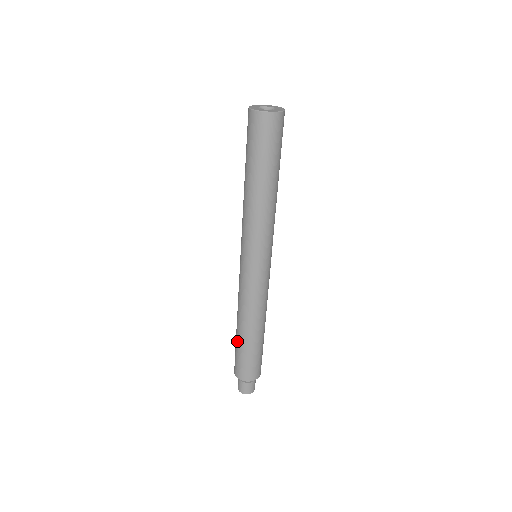
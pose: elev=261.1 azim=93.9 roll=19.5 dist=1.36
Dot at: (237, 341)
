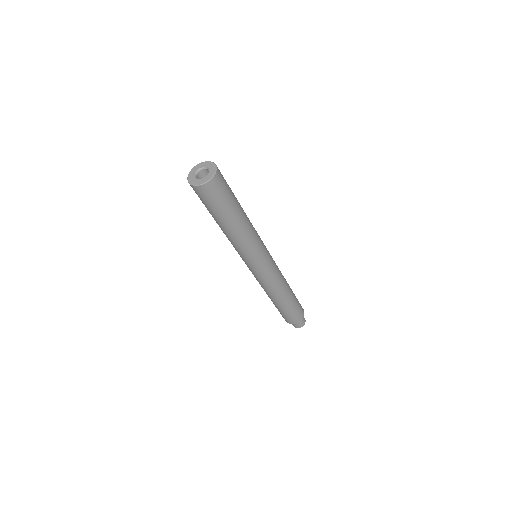
Dot at: (277, 307)
